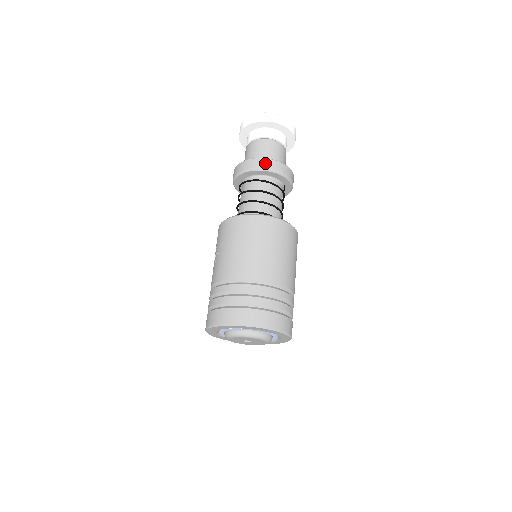
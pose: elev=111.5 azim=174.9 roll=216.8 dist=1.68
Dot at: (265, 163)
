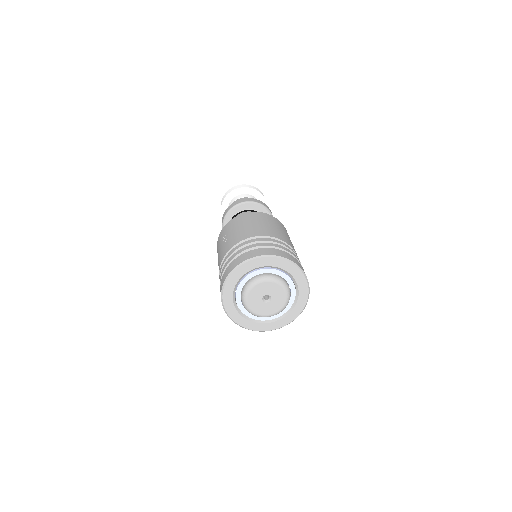
Dot at: (254, 200)
